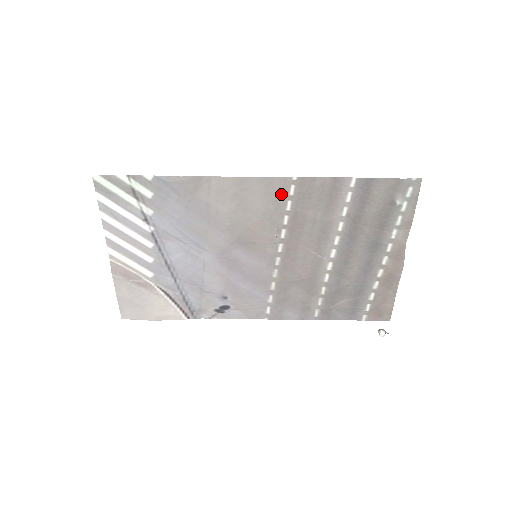
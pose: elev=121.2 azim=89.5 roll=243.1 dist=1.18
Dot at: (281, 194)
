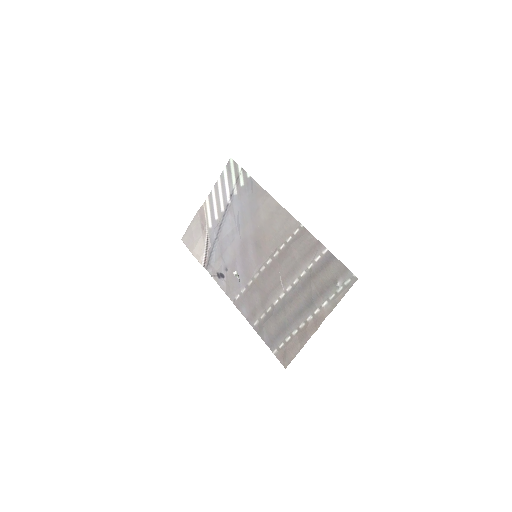
Dot at: (290, 229)
